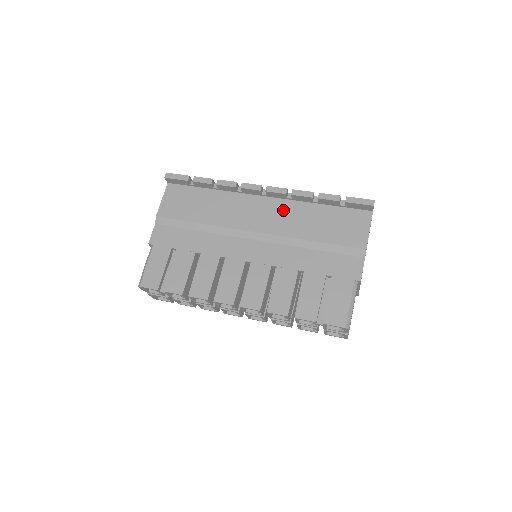
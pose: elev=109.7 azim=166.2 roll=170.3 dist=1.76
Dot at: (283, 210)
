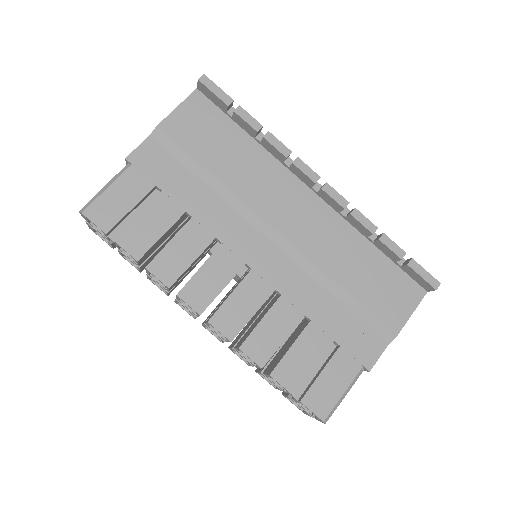
Dot at: (327, 225)
